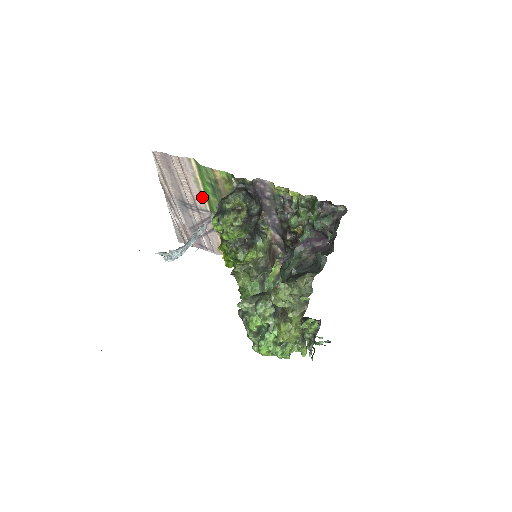
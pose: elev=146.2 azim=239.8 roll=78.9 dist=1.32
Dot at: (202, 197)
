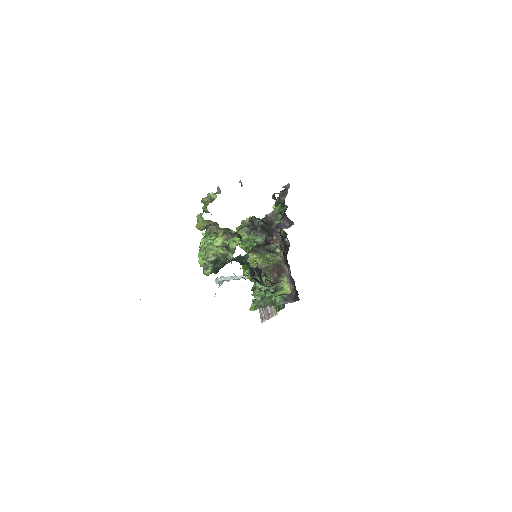
Dot at: occluded
